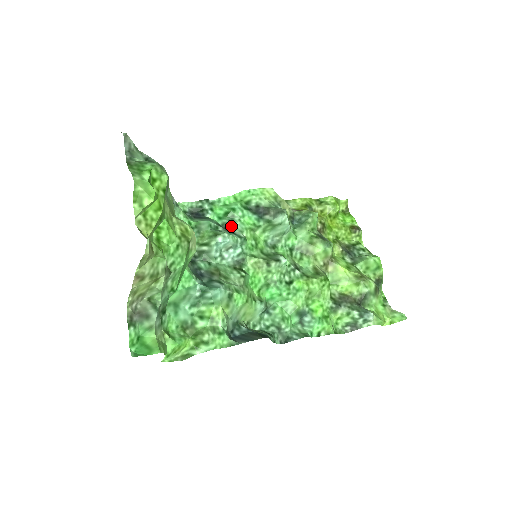
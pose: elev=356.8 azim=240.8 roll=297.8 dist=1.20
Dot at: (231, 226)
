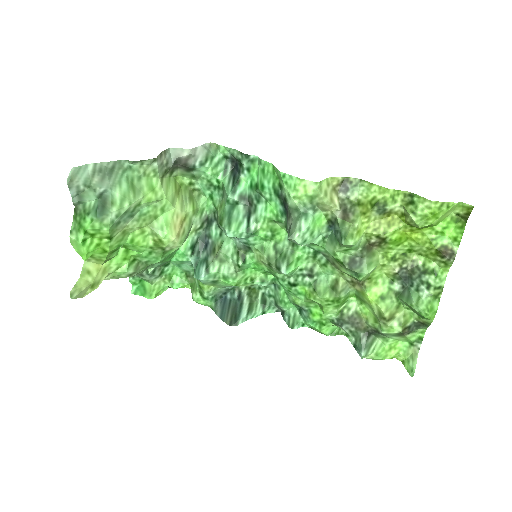
Dot at: (255, 204)
